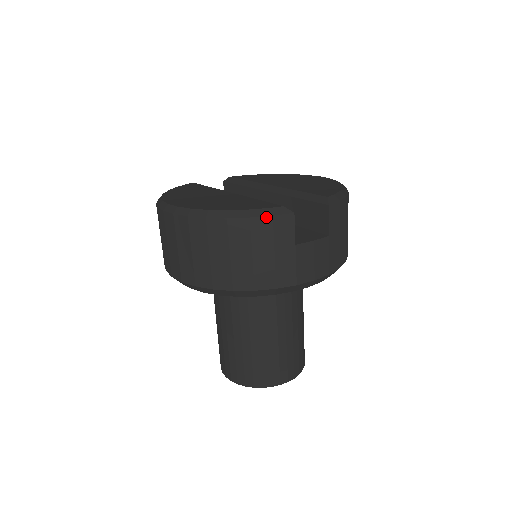
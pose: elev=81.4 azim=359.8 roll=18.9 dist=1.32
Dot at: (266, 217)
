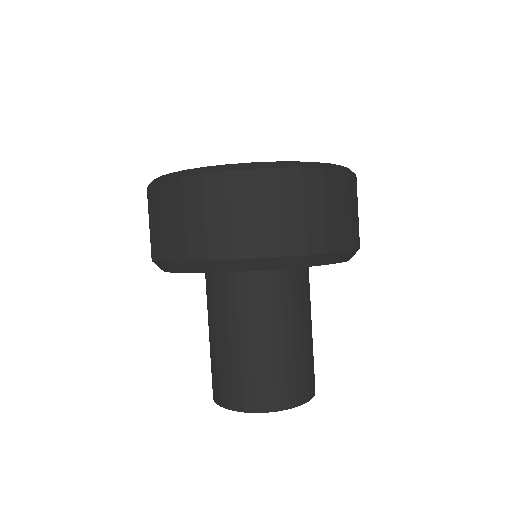
Dot at: (353, 174)
